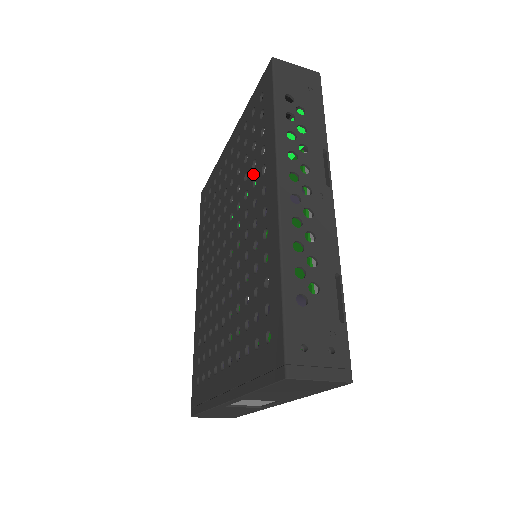
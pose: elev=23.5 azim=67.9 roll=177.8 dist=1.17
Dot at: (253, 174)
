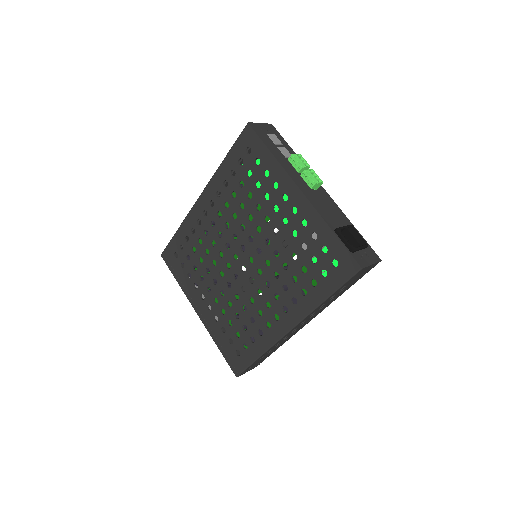
Dot at: (289, 282)
